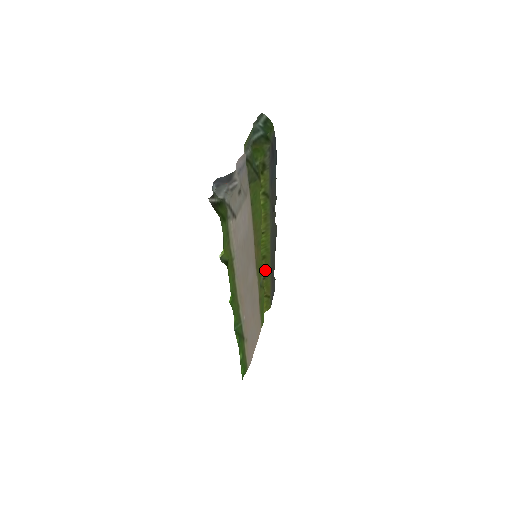
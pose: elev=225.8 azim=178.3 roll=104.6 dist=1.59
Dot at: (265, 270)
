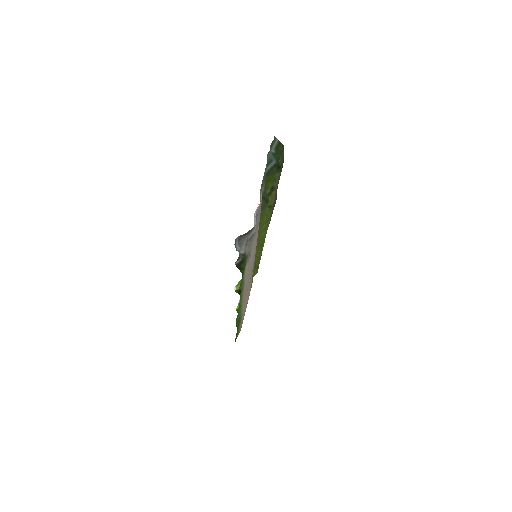
Dot at: (258, 252)
